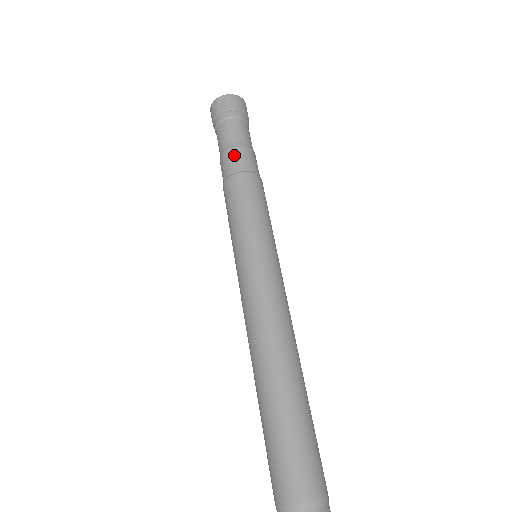
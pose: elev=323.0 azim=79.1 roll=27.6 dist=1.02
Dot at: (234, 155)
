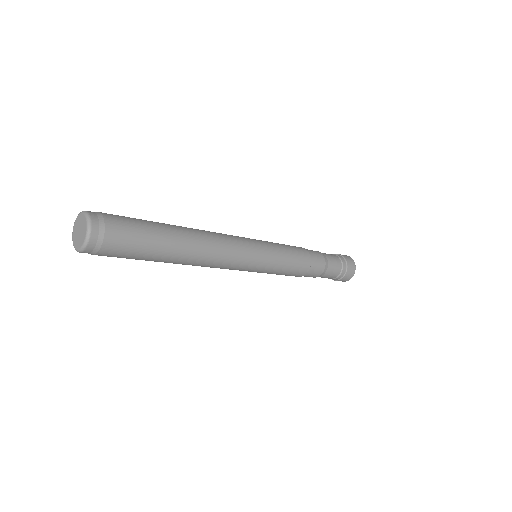
Dot at: occluded
